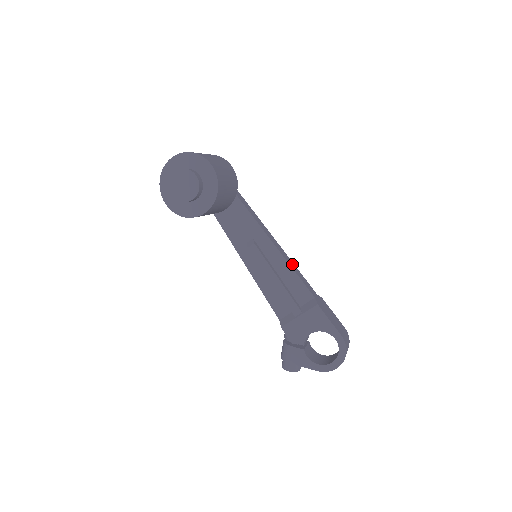
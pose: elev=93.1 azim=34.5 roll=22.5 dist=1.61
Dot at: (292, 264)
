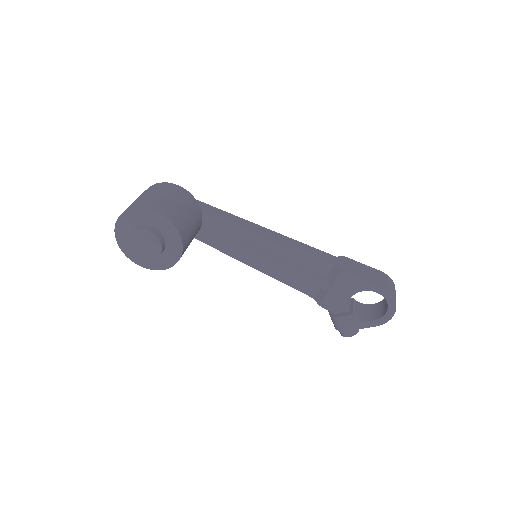
Dot at: (295, 243)
